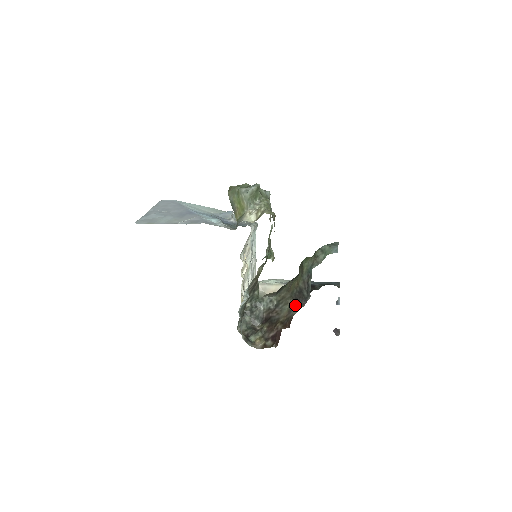
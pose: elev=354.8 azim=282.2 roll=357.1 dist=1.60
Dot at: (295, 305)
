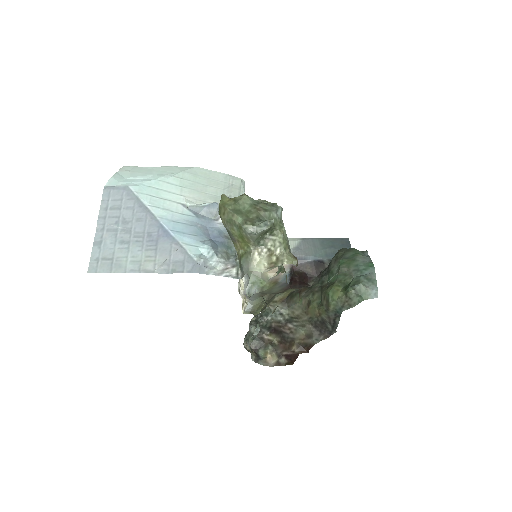
Dot at: (316, 334)
